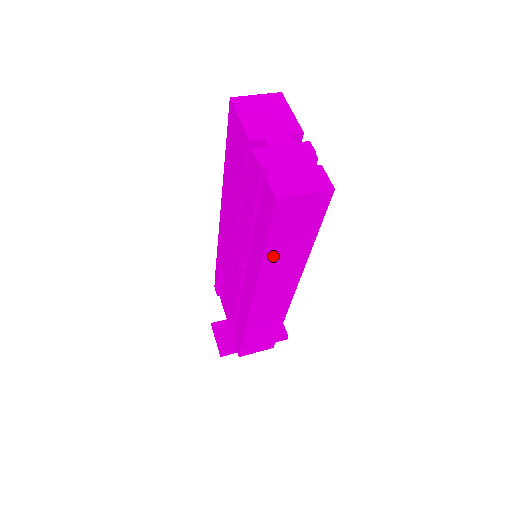
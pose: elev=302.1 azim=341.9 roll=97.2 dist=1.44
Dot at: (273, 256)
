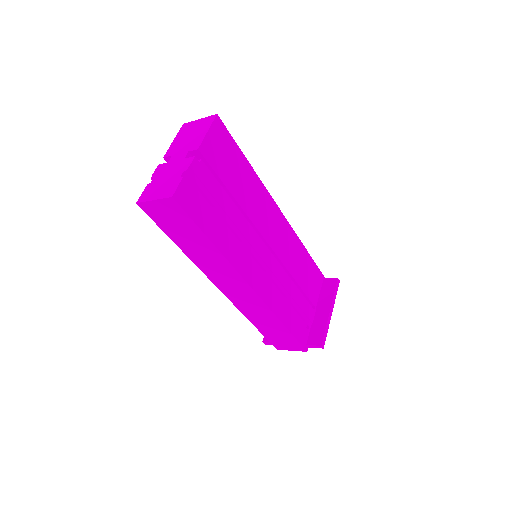
Dot at: (190, 251)
